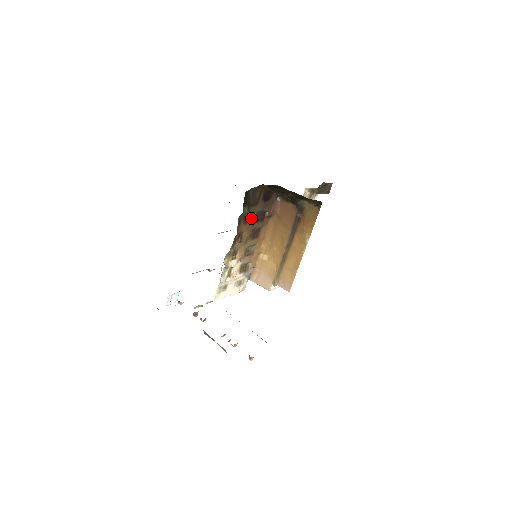
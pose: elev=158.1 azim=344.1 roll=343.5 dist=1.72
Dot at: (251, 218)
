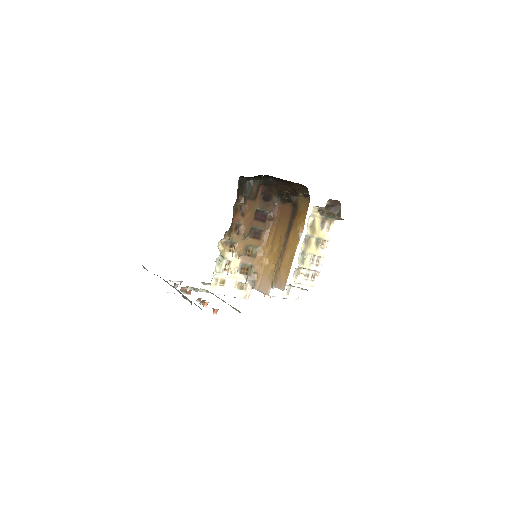
Dot at: (249, 213)
